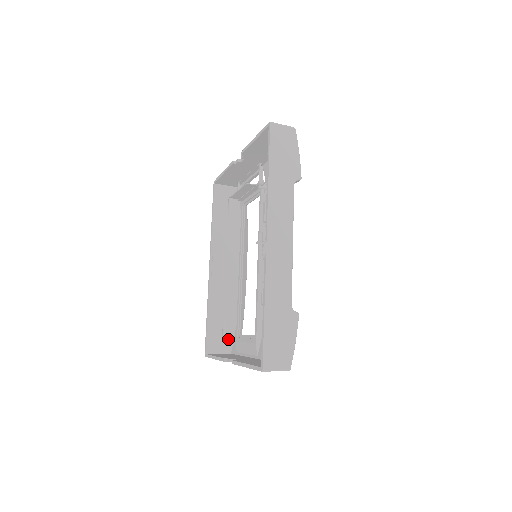
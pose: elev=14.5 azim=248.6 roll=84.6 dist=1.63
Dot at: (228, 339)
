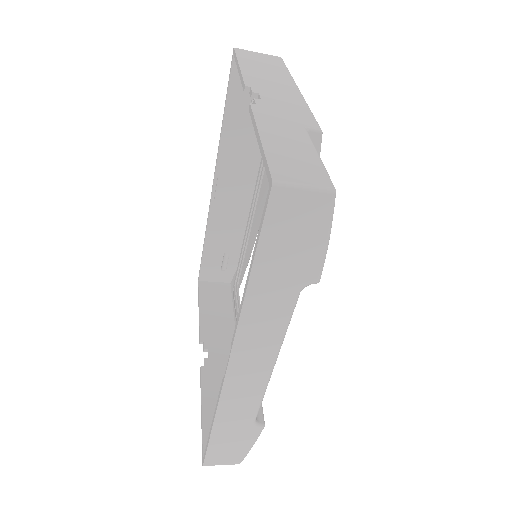
Dot at: (229, 269)
